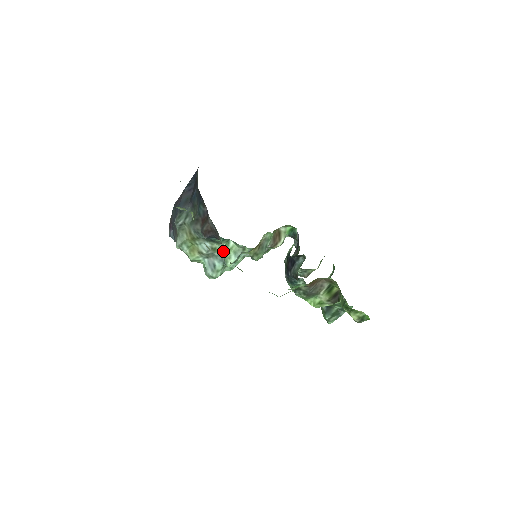
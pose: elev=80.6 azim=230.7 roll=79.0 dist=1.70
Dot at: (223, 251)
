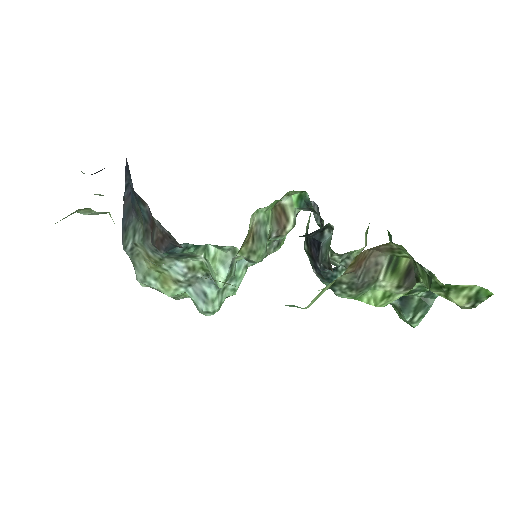
Dot at: (206, 267)
